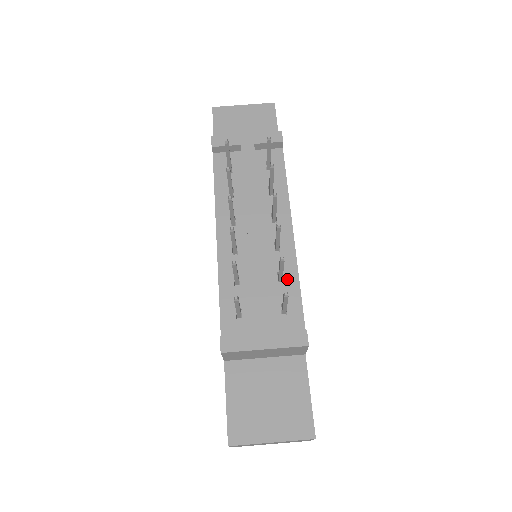
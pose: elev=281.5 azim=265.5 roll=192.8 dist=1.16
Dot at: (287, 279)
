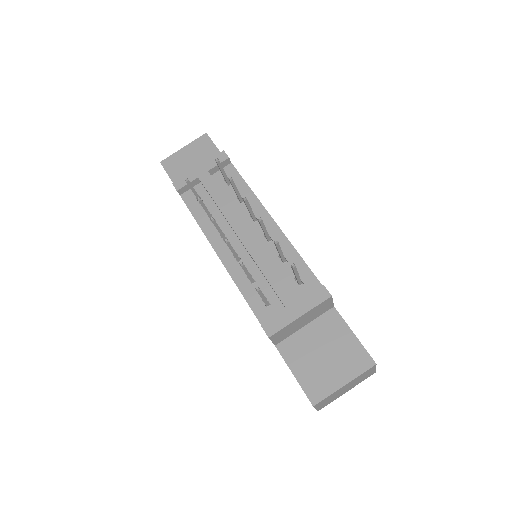
Dot at: (289, 257)
